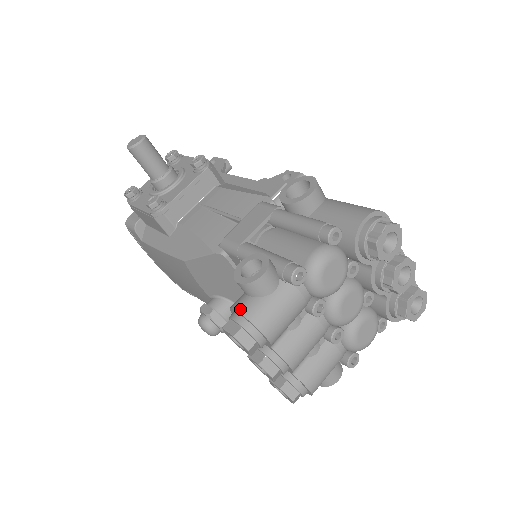
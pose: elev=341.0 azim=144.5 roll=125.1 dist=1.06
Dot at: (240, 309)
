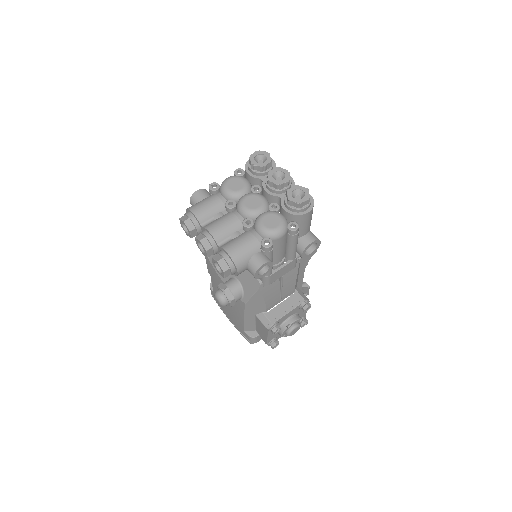
Dot at: occluded
